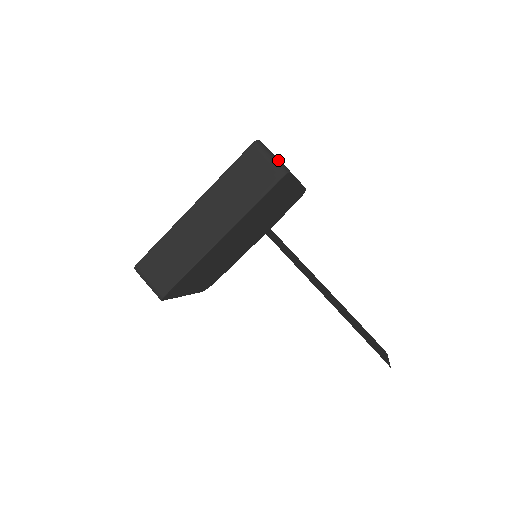
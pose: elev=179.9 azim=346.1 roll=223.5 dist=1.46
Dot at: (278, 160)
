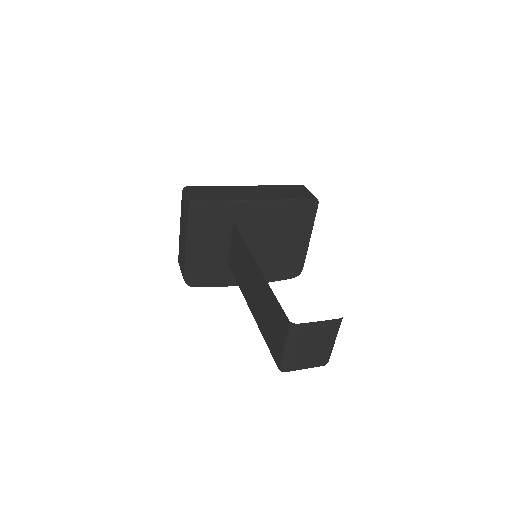
Dot at: occluded
